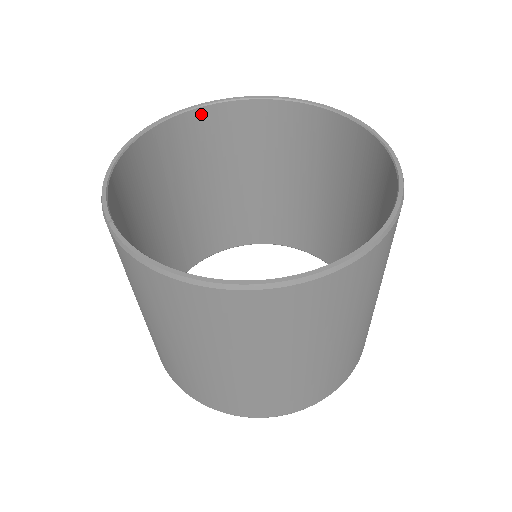
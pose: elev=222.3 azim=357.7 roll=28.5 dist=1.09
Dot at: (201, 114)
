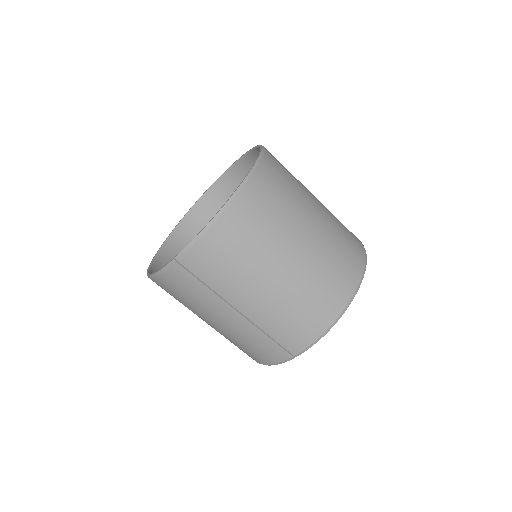
Dot at: (163, 253)
